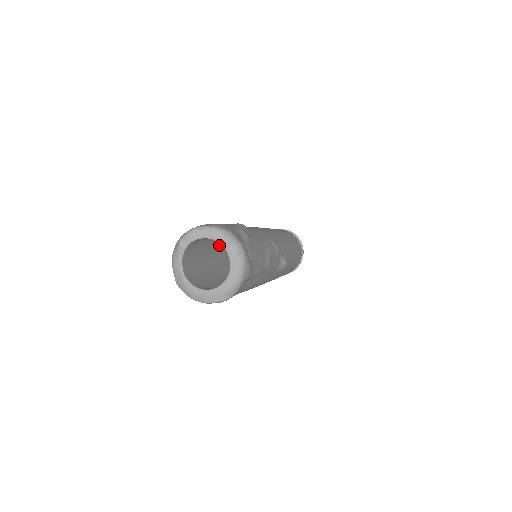
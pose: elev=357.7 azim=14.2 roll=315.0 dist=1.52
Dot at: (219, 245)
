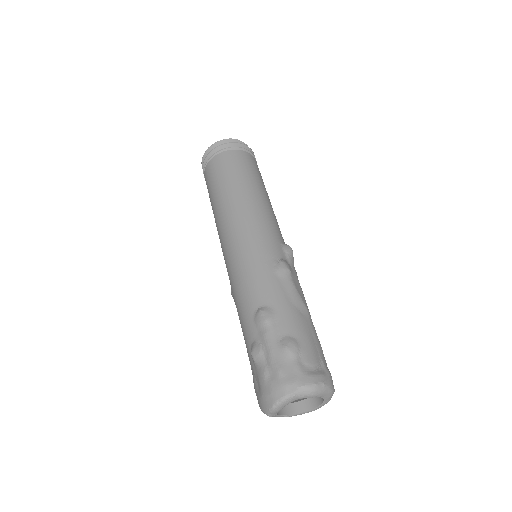
Dot at: occluded
